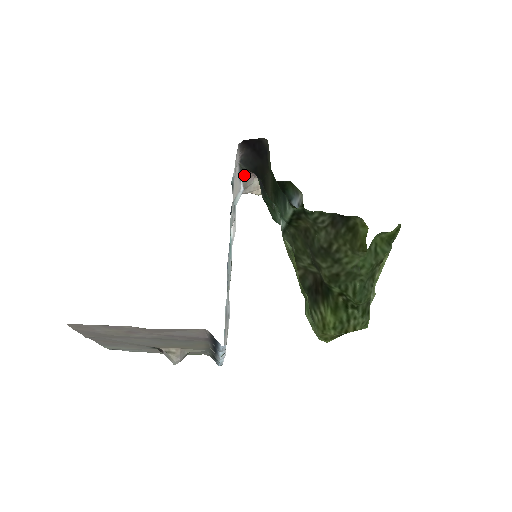
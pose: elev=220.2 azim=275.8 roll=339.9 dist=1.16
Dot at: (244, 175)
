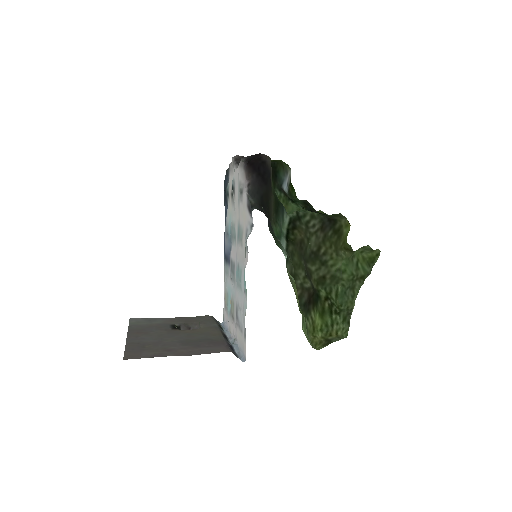
Dot at: occluded
